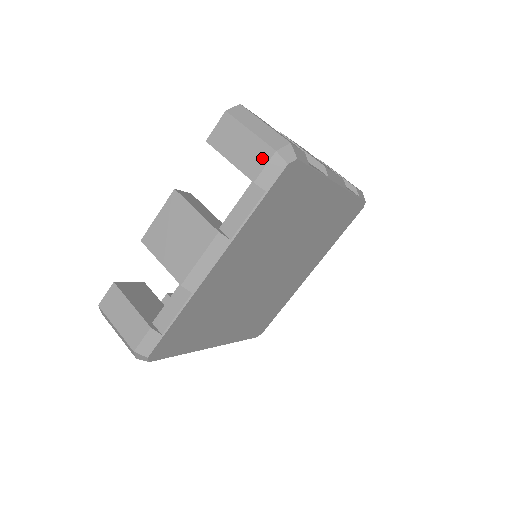
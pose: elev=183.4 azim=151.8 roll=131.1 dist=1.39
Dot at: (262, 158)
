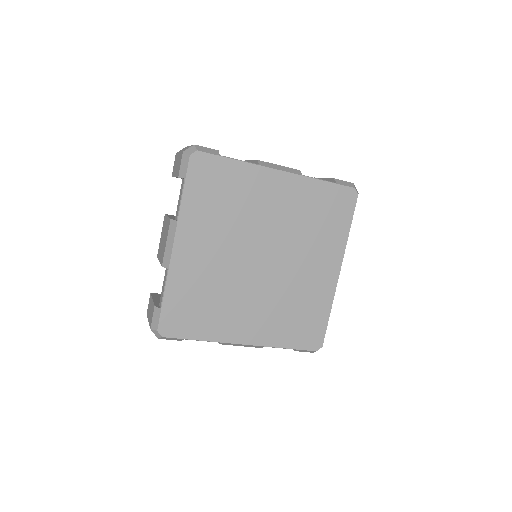
Dot at: (180, 161)
